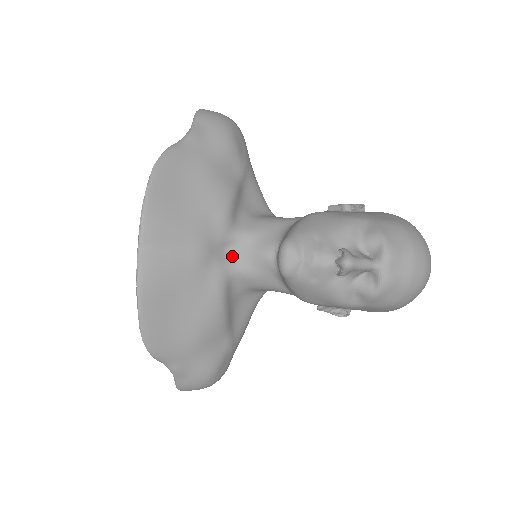
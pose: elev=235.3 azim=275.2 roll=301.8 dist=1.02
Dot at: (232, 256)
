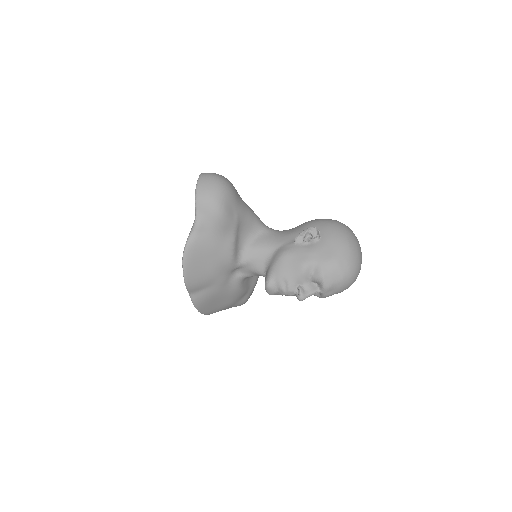
Dot at: (241, 272)
